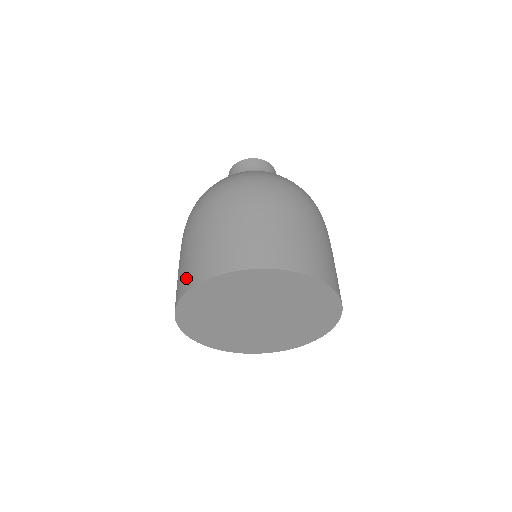
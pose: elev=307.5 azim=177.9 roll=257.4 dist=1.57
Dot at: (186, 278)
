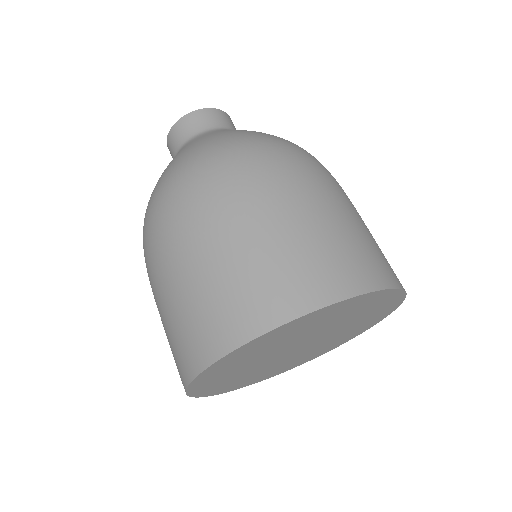
Dot at: (206, 335)
